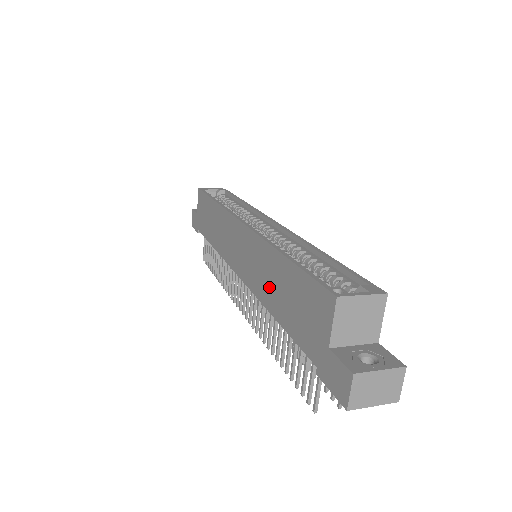
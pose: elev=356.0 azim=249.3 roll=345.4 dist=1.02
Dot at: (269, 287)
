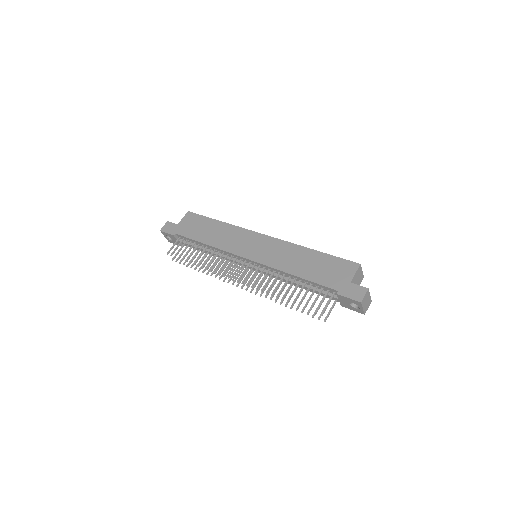
Dot at: (294, 263)
